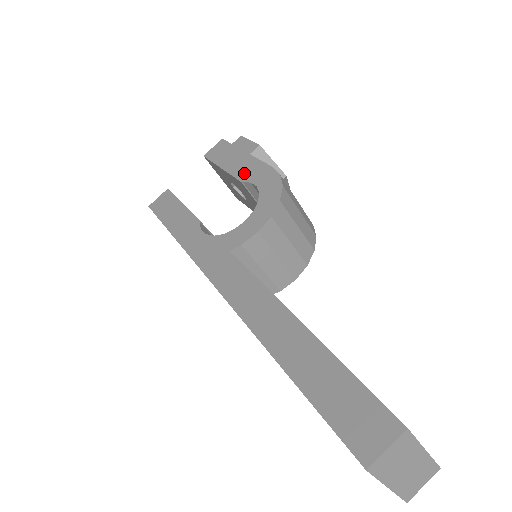
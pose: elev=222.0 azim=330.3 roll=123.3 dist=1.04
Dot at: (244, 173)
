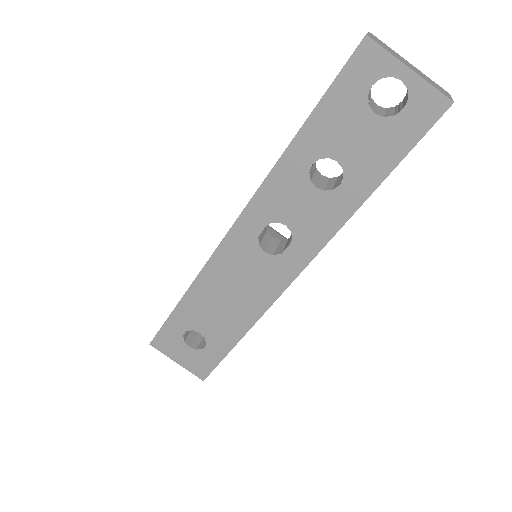
Dot at: occluded
